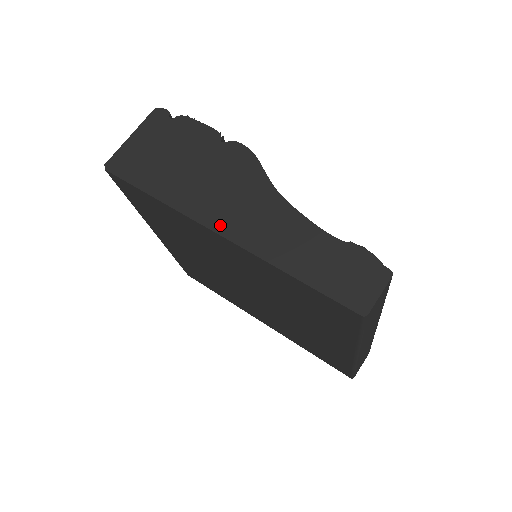
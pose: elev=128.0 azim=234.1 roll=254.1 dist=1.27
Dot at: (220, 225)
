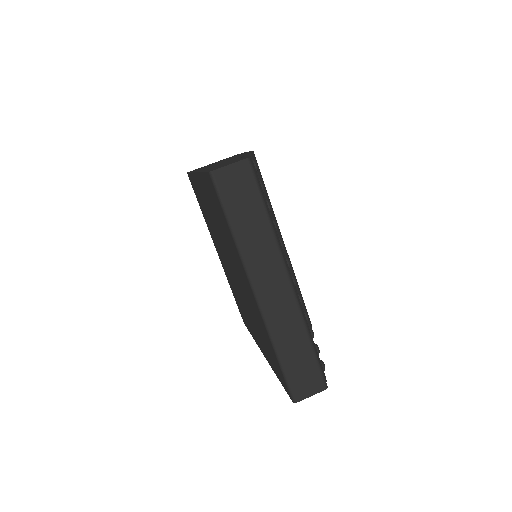
Dot at: occluded
